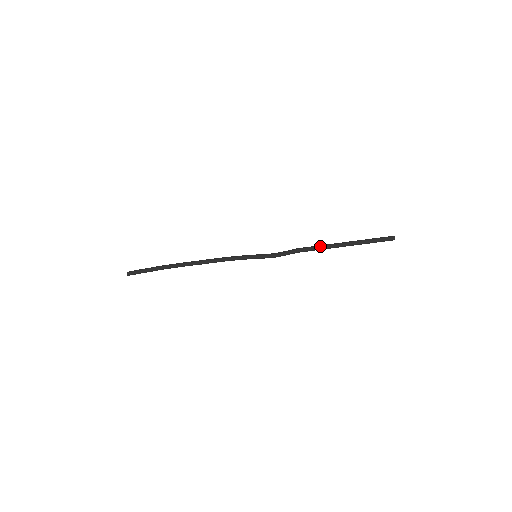
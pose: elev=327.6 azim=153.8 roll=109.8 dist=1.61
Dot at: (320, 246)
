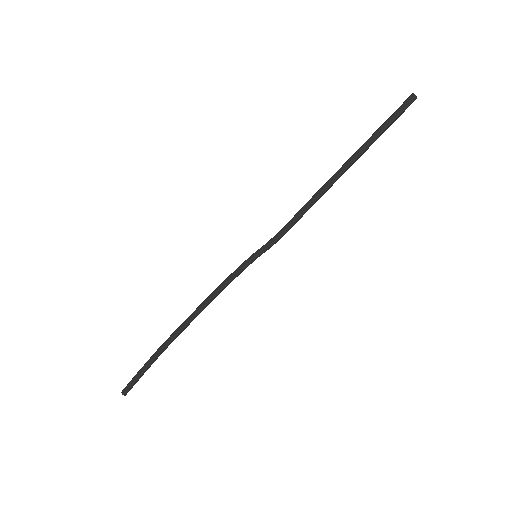
Dot at: (329, 185)
